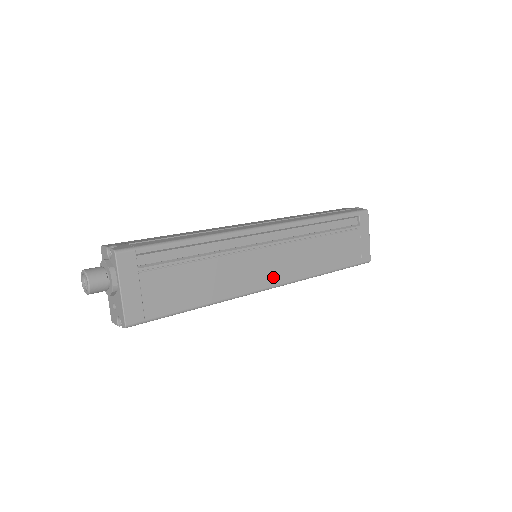
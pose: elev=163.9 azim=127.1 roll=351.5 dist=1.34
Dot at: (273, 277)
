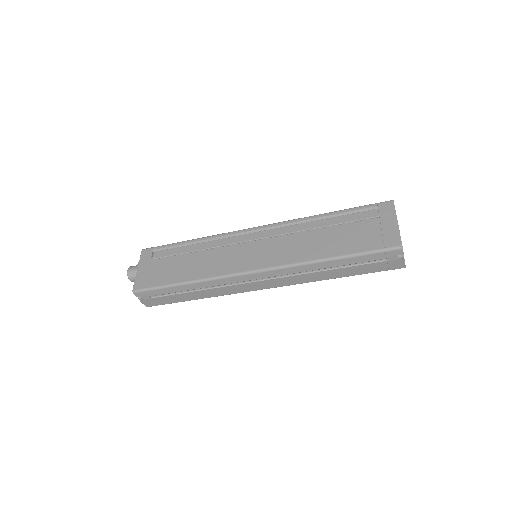
Dot at: (257, 263)
